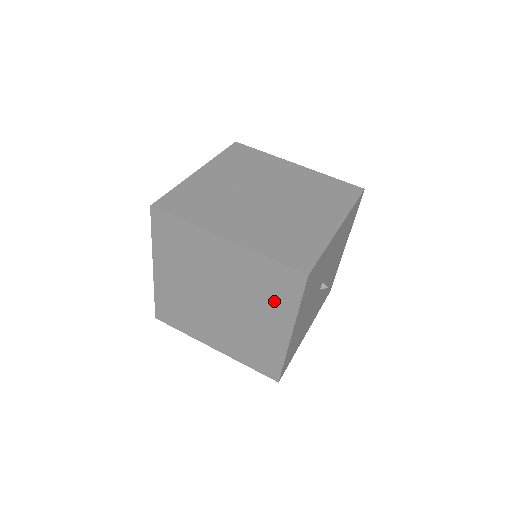
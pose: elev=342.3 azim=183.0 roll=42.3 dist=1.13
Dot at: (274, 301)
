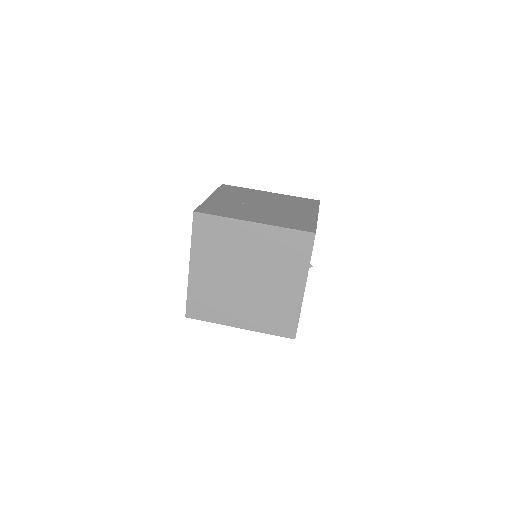
Dot at: (291, 263)
